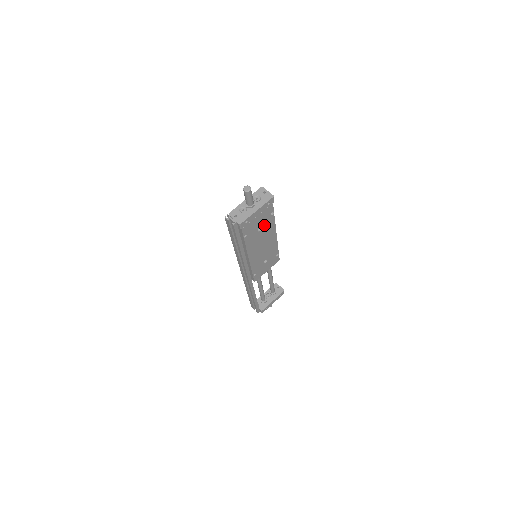
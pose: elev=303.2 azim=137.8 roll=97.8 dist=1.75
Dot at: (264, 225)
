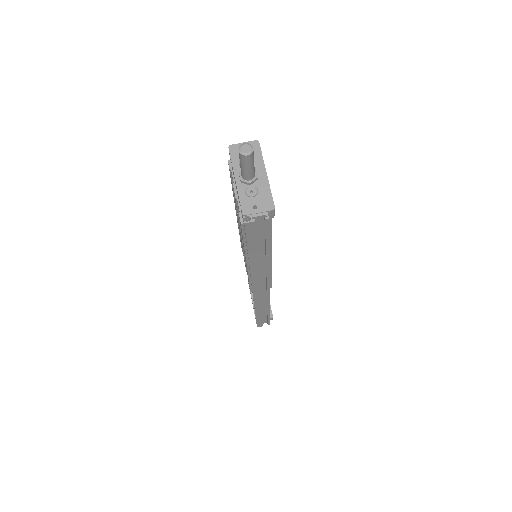
Dot at: occluded
